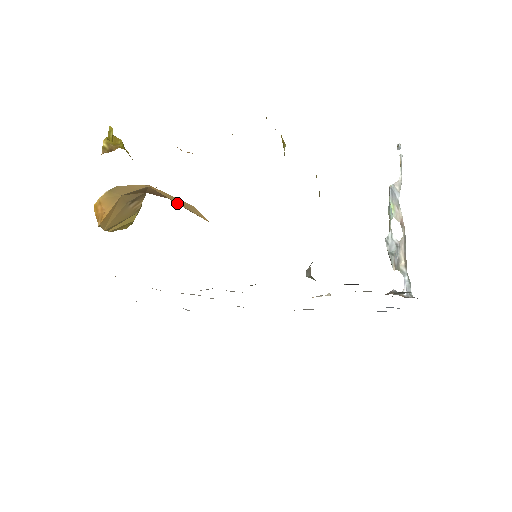
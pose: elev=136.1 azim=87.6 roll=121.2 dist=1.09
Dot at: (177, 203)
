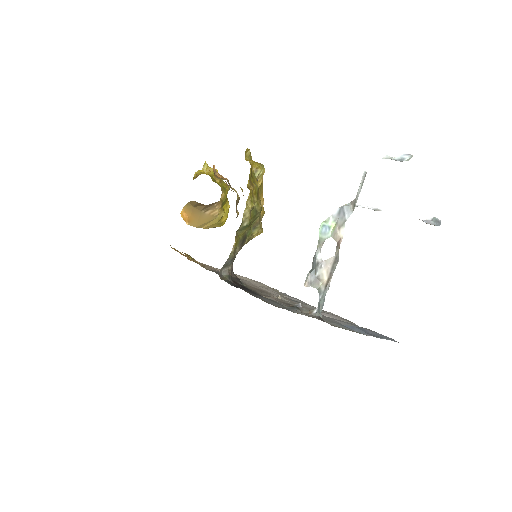
Dot at: occluded
